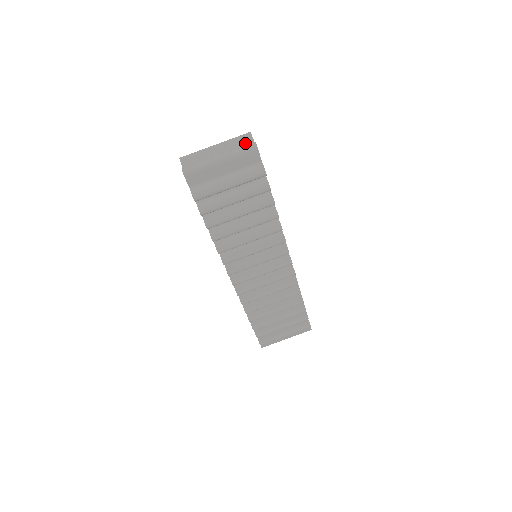
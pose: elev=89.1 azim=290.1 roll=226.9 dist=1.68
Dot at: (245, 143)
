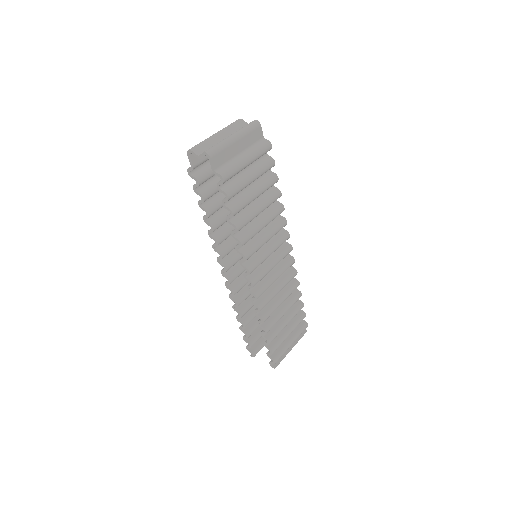
Dot at: (242, 126)
